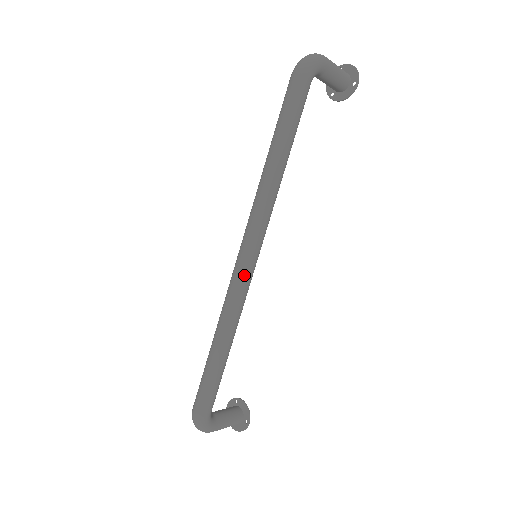
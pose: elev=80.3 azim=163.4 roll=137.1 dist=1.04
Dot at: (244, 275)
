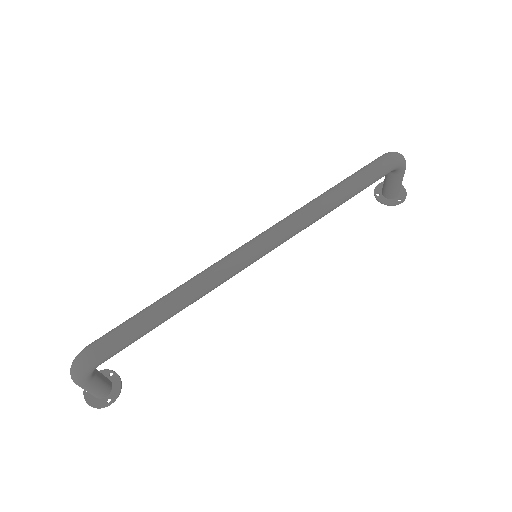
Dot at: (243, 262)
